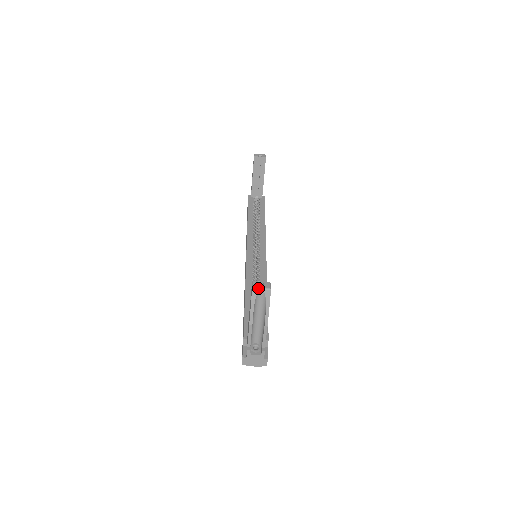
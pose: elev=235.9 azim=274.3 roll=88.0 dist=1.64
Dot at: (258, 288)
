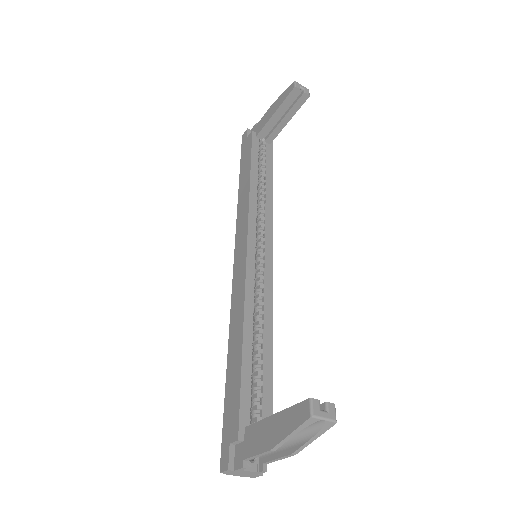
Dot at: (320, 418)
